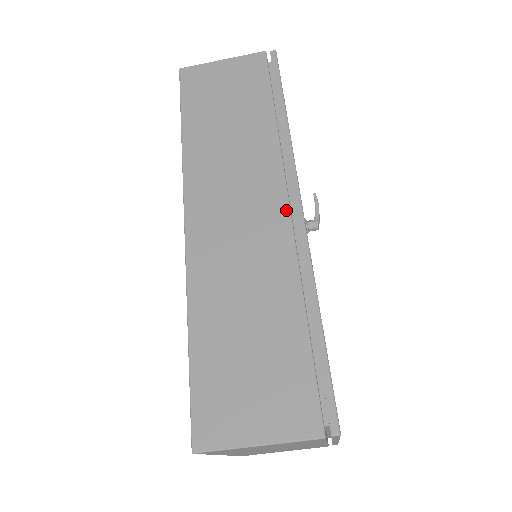
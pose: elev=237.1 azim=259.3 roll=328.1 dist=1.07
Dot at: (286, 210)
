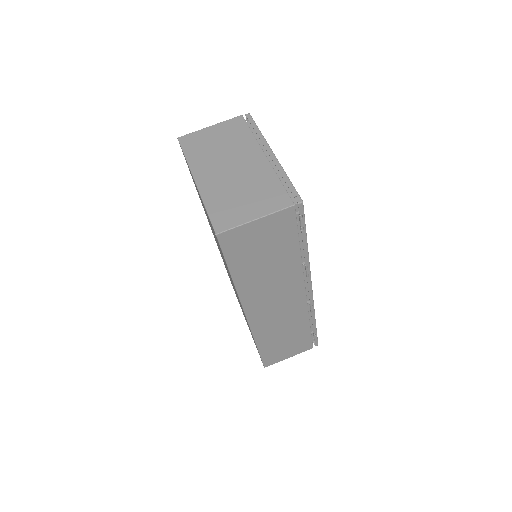
Dot at: occluded
